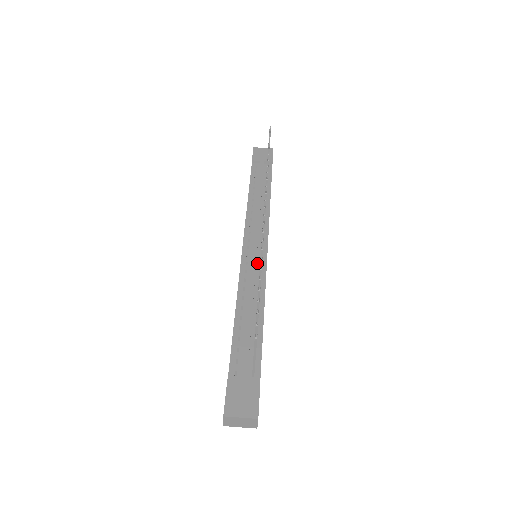
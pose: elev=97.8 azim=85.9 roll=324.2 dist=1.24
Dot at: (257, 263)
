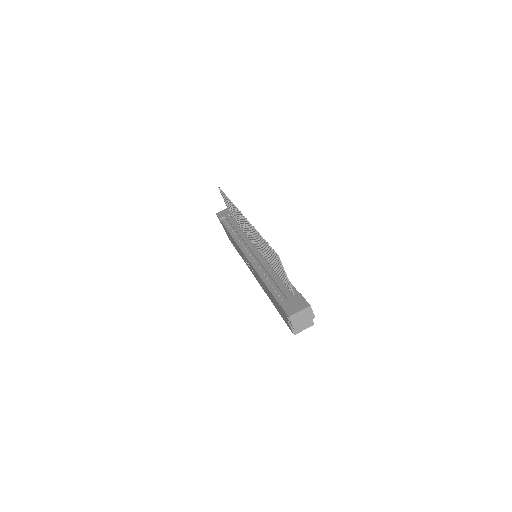
Dot at: occluded
